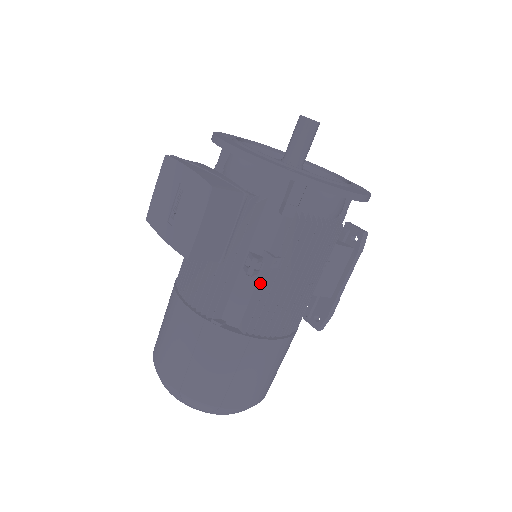
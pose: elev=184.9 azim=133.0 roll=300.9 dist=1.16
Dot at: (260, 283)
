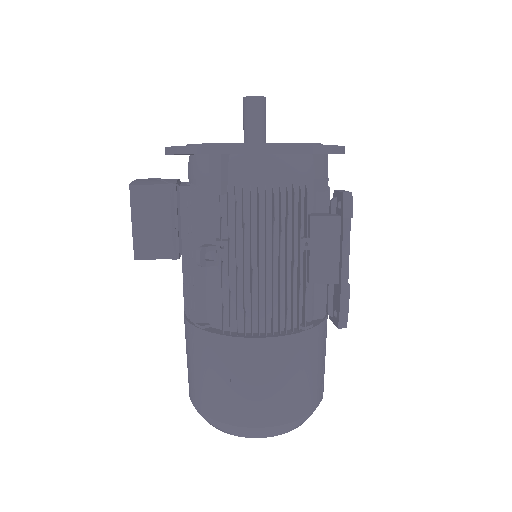
Dot at: (221, 274)
